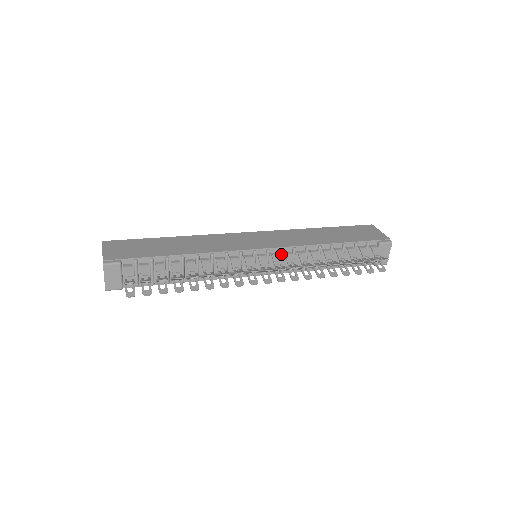
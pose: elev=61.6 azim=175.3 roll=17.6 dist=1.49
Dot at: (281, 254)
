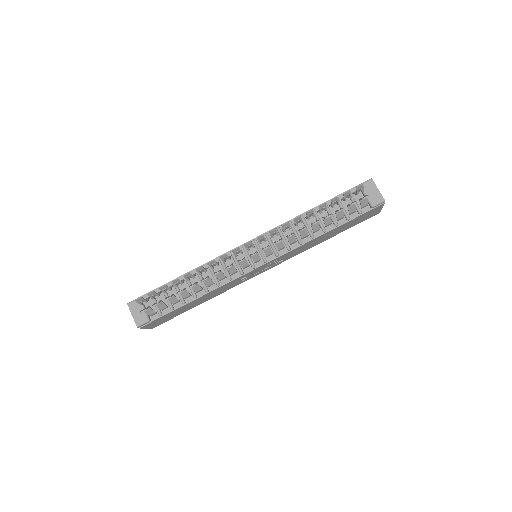
Dot at: (267, 237)
